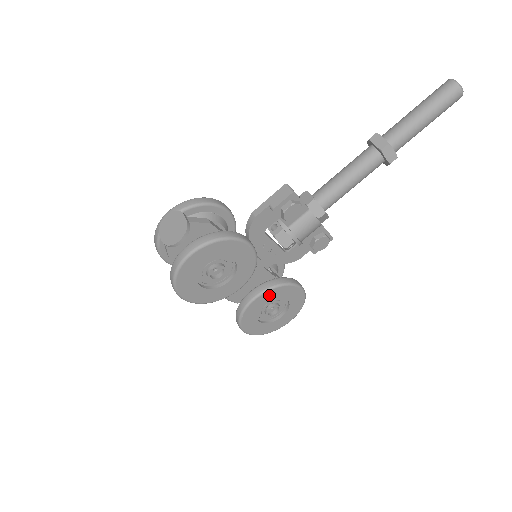
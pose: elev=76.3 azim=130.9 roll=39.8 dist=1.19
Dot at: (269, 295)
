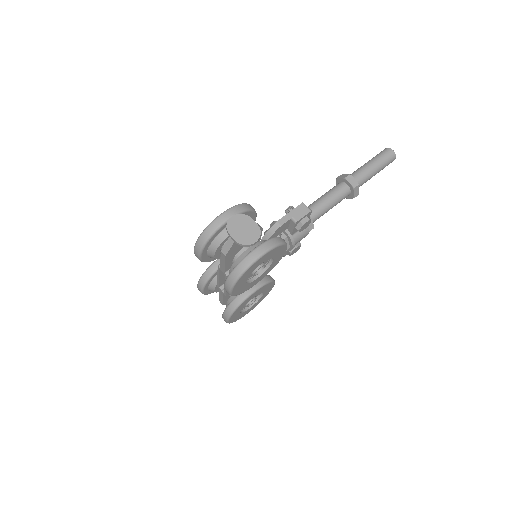
Dot at: (261, 289)
